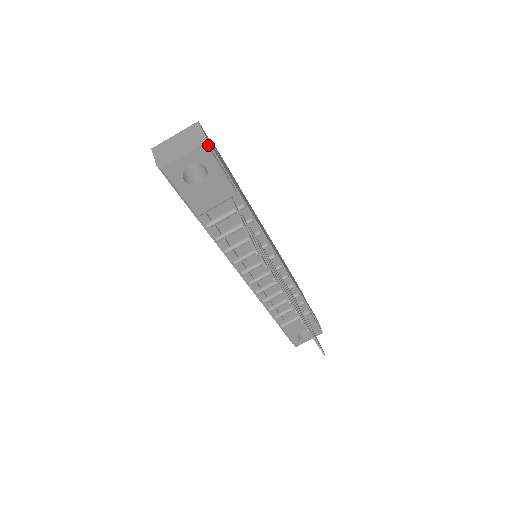
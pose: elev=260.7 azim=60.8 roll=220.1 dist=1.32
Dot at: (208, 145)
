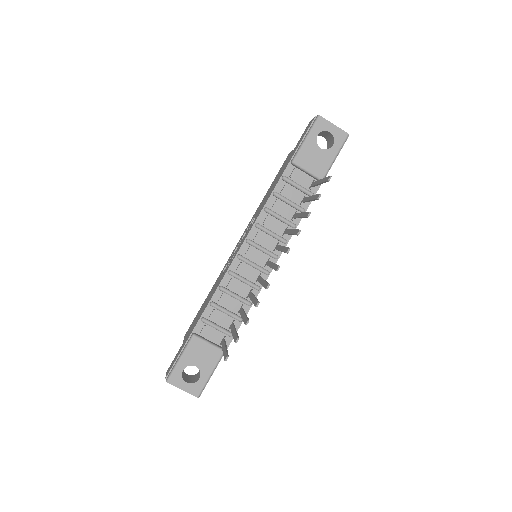
Dot at: (347, 138)
